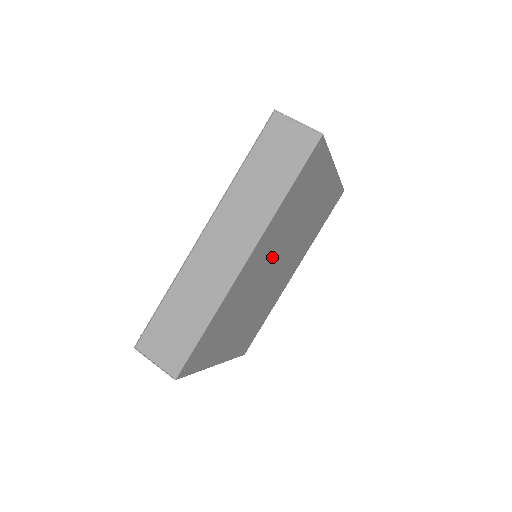
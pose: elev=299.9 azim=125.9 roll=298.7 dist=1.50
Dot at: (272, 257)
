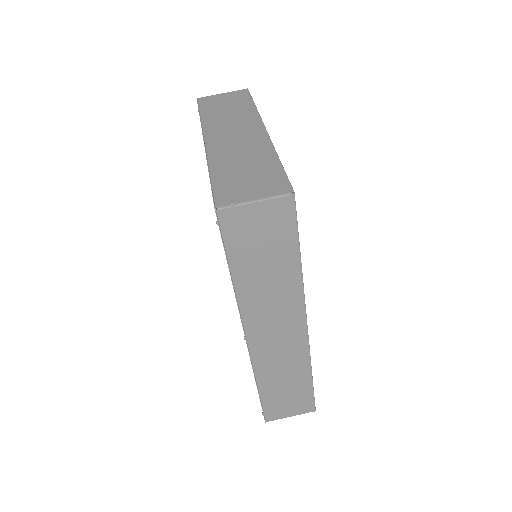
Dot at: occluded
